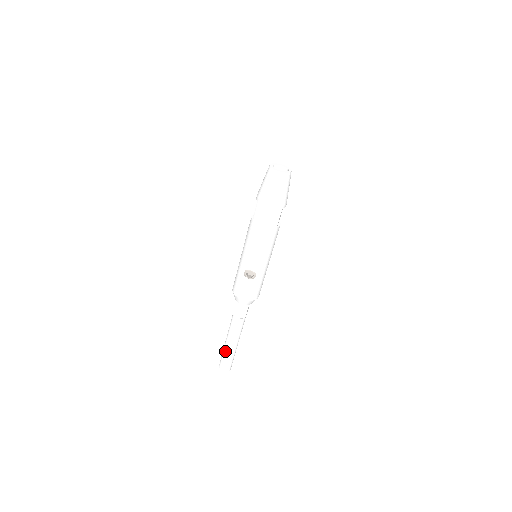
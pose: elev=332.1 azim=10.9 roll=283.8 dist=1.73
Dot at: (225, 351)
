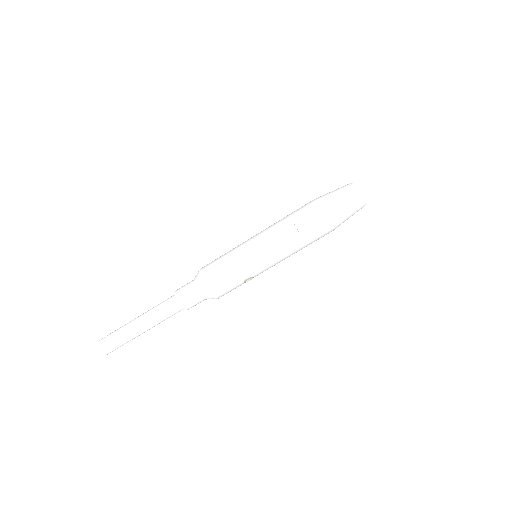
Dot at: (132, 337)
